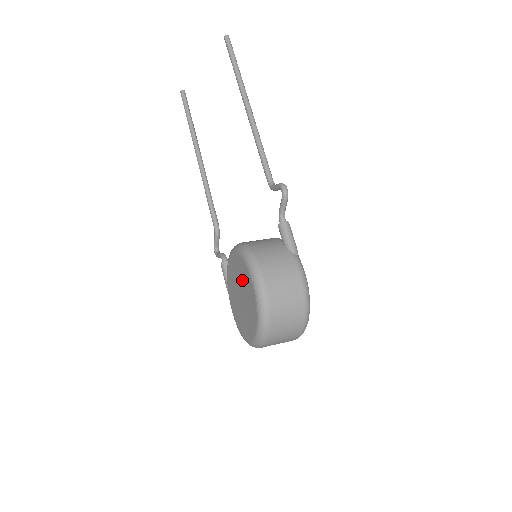
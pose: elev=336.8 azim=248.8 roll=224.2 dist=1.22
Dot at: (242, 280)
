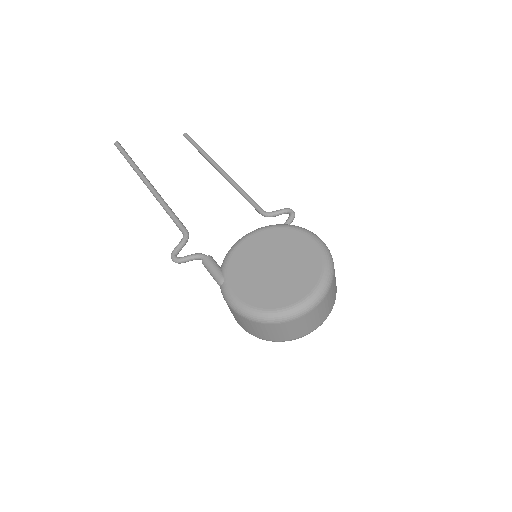
Dot at: (283, 247)
